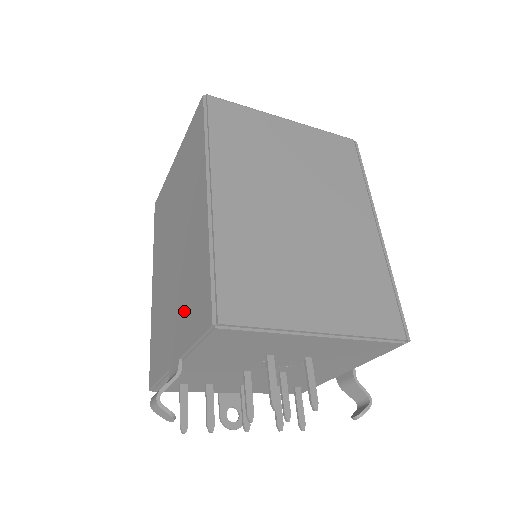
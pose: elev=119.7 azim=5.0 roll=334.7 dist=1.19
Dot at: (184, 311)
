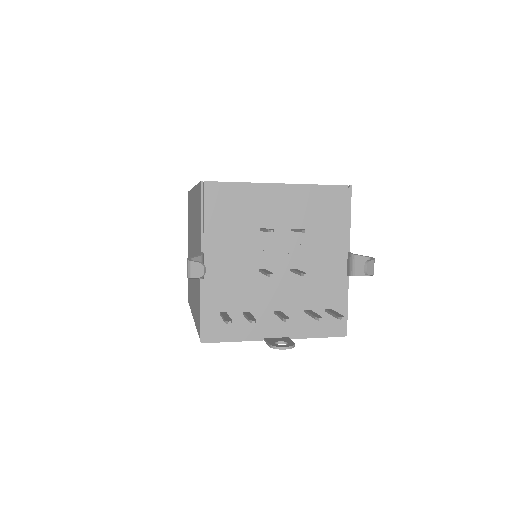
Dot at: (198, 236)
